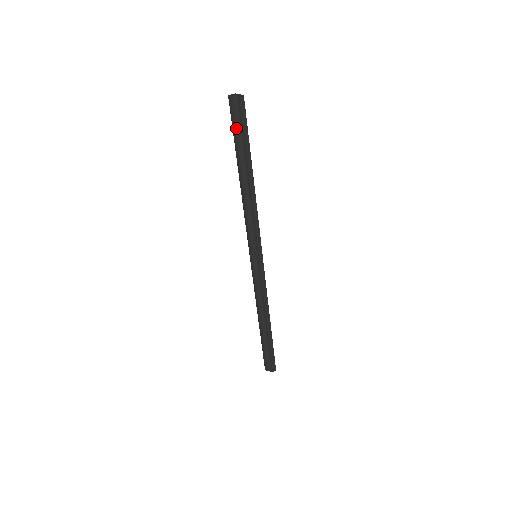
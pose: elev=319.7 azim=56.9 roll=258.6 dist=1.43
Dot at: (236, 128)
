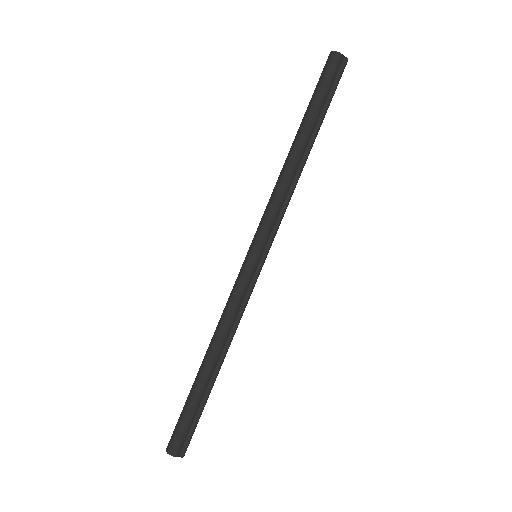
Dot at: (327, 87)
